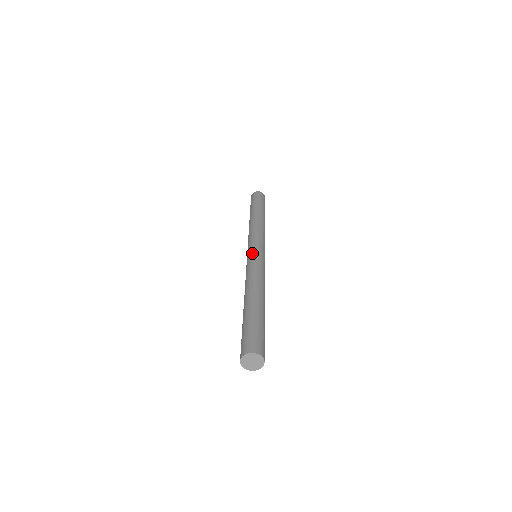
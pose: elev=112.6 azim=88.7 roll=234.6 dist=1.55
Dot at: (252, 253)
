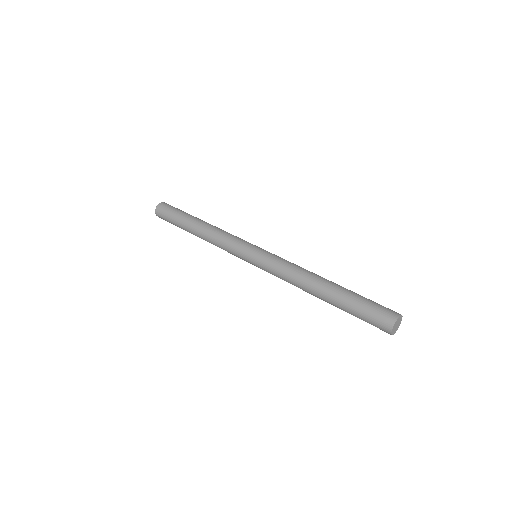
Dot at: (262, 251)
